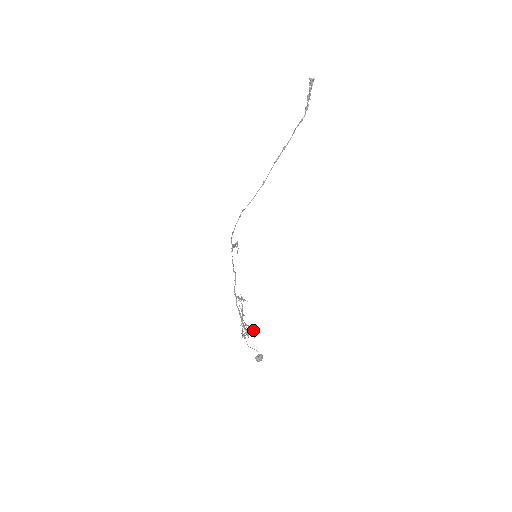
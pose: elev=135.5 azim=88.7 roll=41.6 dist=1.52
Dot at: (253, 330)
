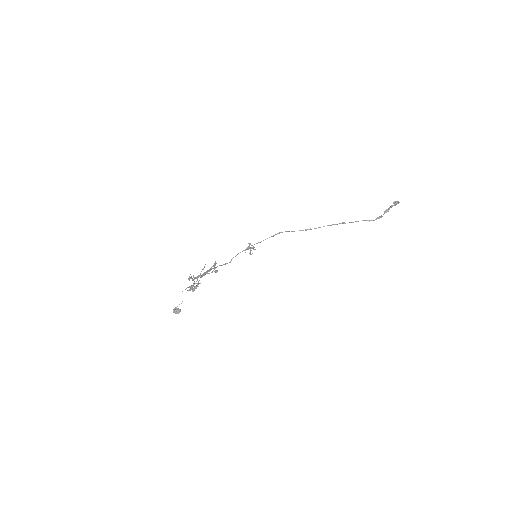
Dot at: occluded
